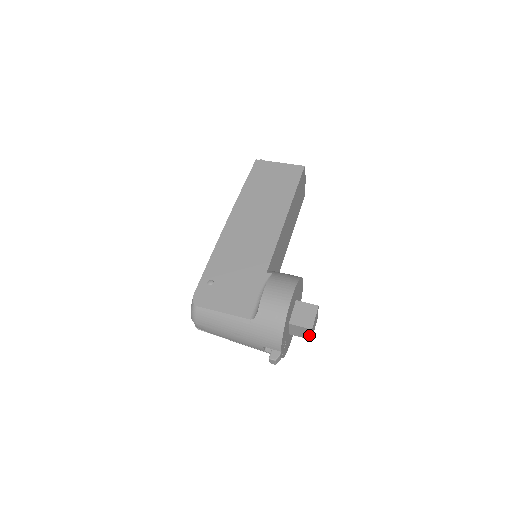
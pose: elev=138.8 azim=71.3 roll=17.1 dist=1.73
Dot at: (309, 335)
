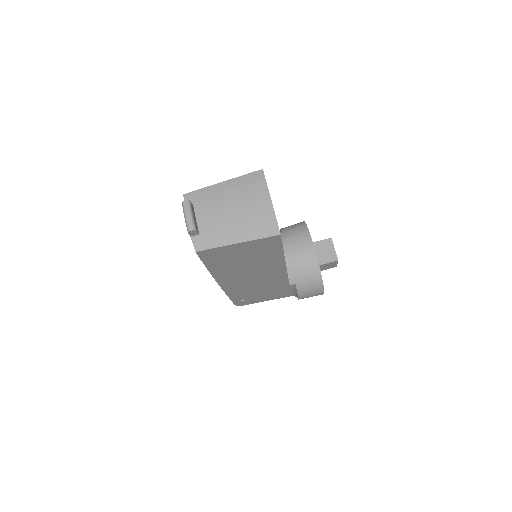
Dot at: occluded
